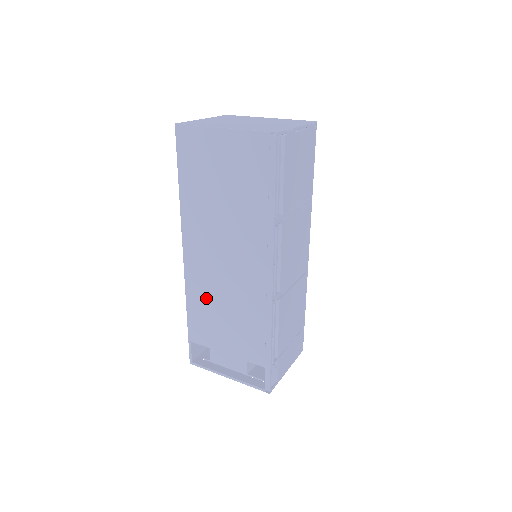
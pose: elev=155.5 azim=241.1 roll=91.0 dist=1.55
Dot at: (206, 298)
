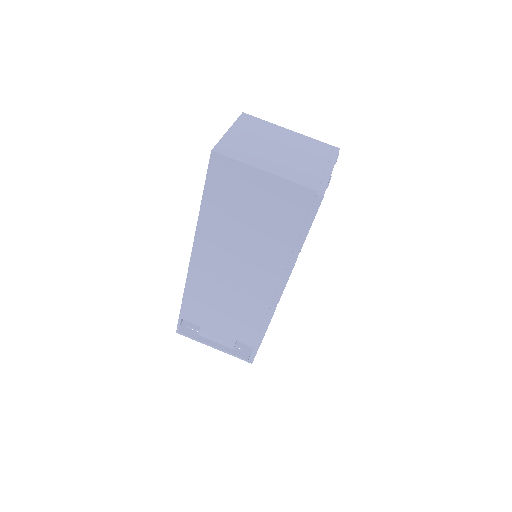
Dot at: (207, 293)
